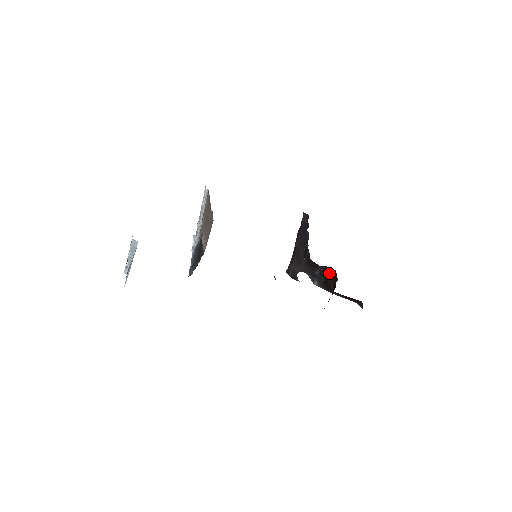
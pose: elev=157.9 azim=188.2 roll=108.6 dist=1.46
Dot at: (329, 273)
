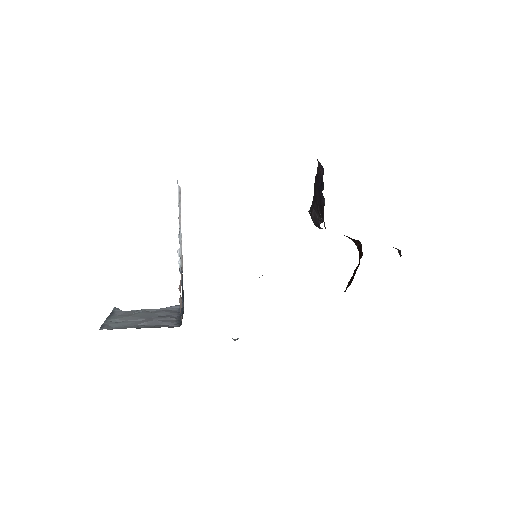
Dot at: (354, 240)
